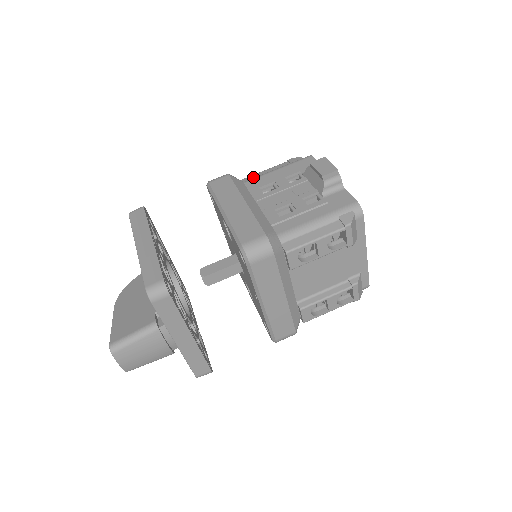
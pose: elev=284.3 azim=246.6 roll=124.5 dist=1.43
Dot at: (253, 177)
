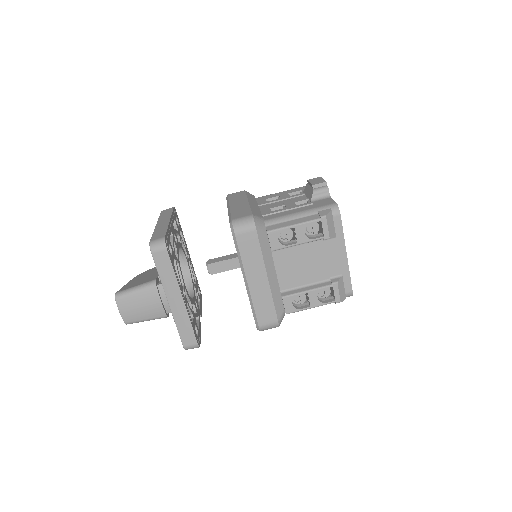
Dot at: occluded
